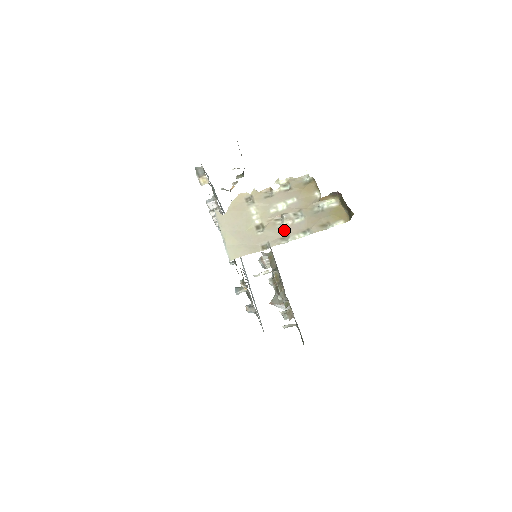
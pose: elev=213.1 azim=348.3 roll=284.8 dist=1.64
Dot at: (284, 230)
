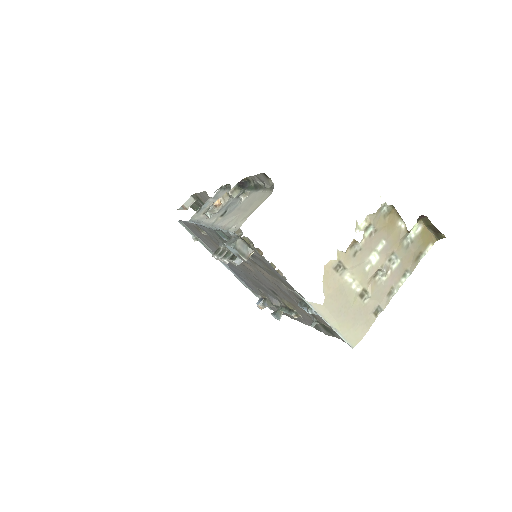
Dot at: (387, 284)
